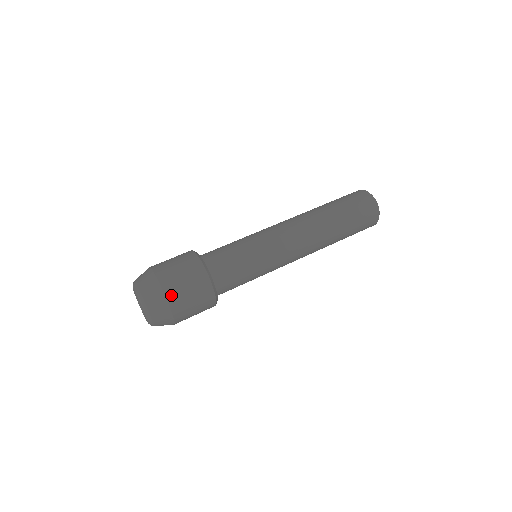
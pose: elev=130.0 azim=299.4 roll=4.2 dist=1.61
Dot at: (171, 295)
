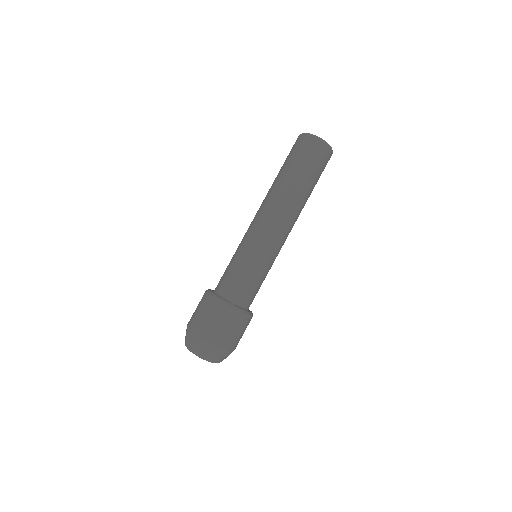
Dot at: (206, 335)
